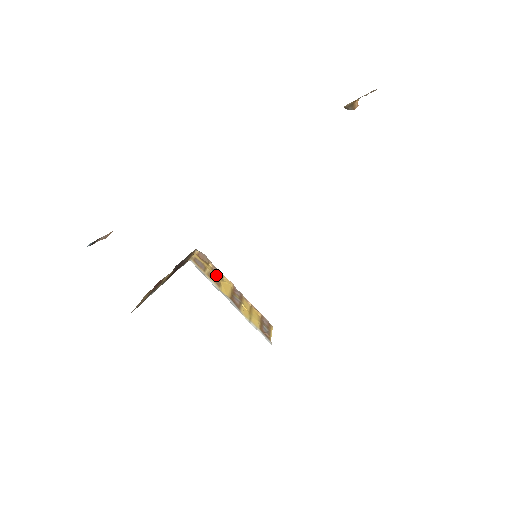
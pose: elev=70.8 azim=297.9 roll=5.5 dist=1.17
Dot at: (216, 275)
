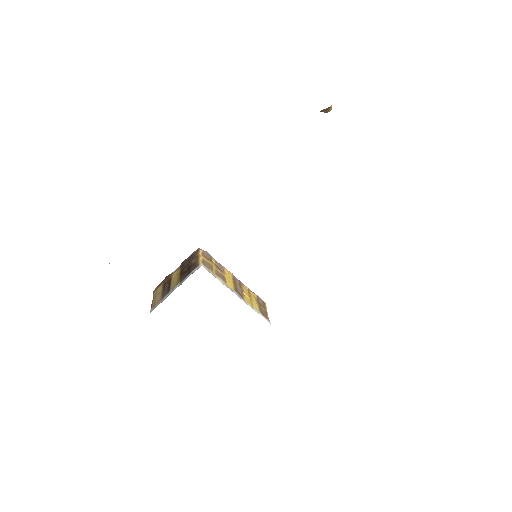
Dot at: (220, 270)
